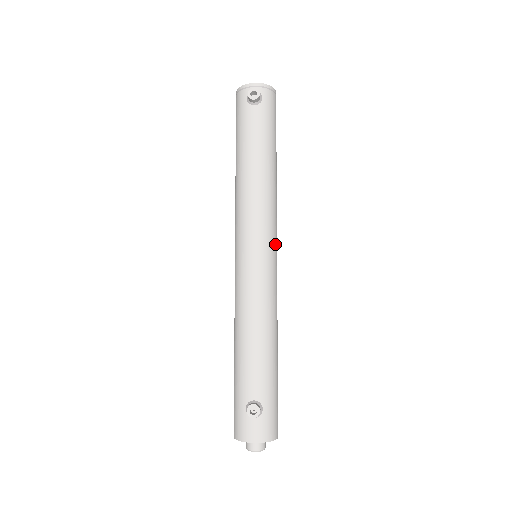
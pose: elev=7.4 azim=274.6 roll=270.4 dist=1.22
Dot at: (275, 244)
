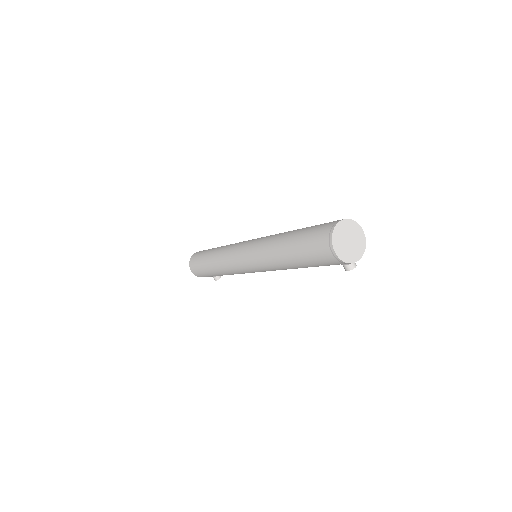
Dot at: occluded
